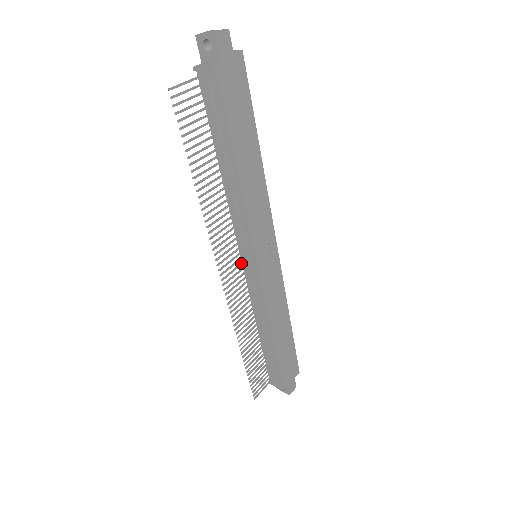
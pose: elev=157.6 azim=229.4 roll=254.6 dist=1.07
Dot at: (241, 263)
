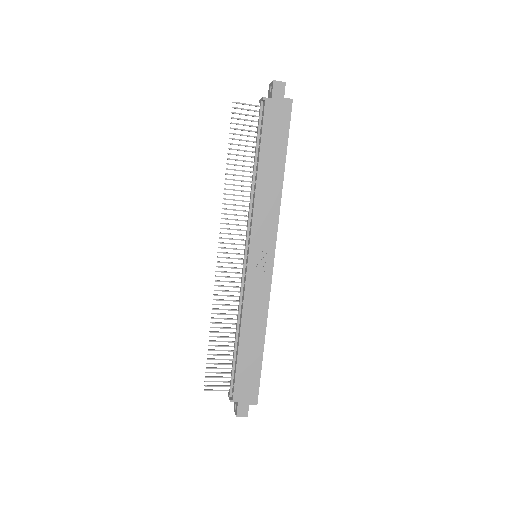
Dot at: occluded
